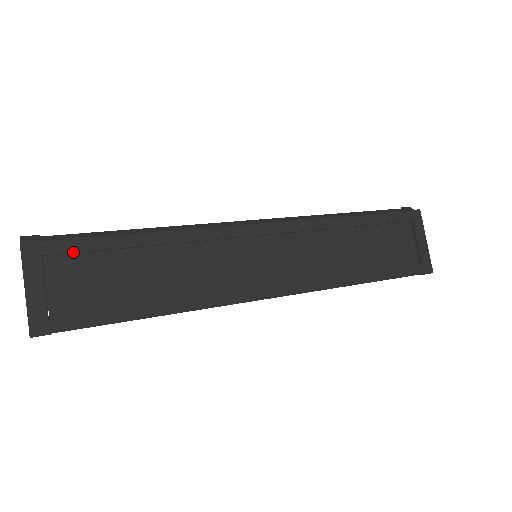
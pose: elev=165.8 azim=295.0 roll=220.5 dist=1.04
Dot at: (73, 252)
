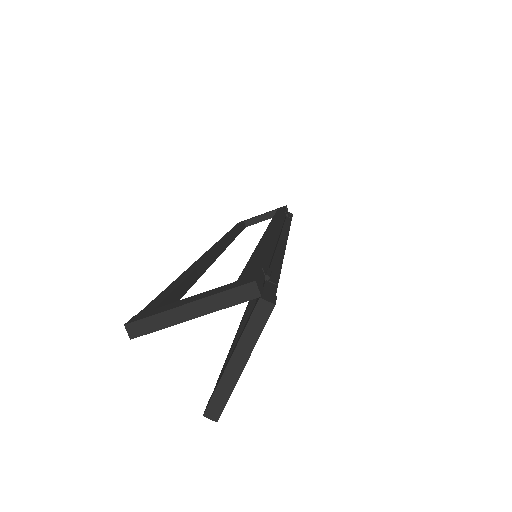
Dot at: occluded
